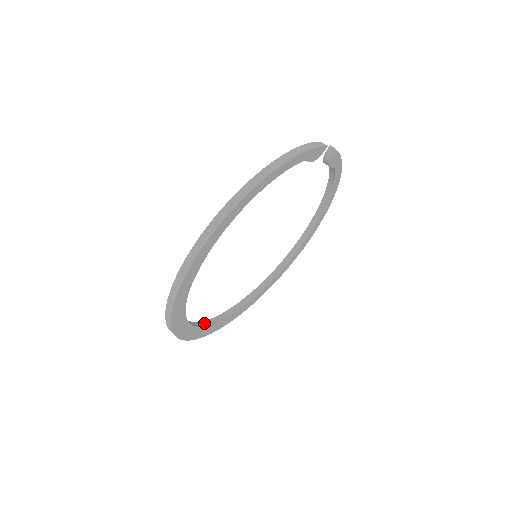
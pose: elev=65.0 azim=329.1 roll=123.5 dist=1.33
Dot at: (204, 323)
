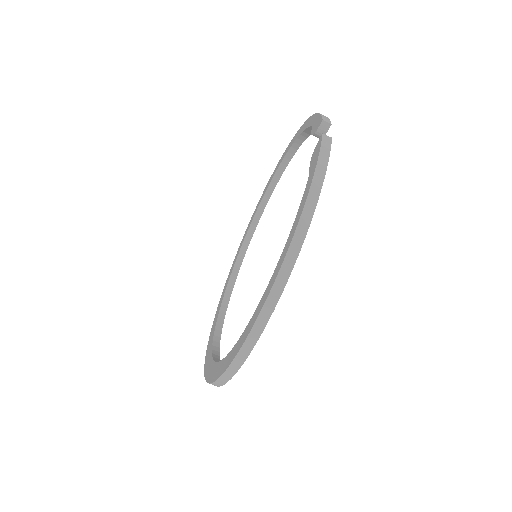
Dot at: (217, 330)
